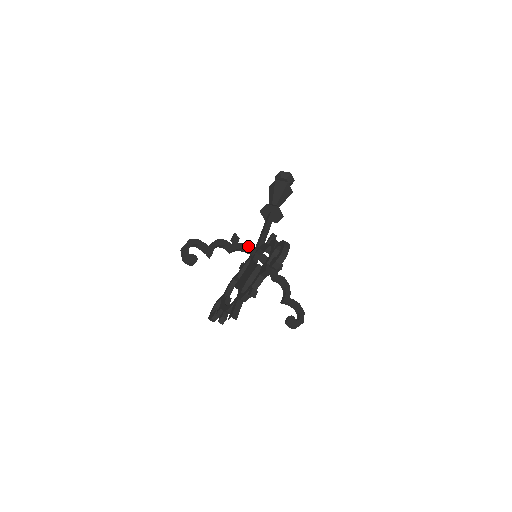
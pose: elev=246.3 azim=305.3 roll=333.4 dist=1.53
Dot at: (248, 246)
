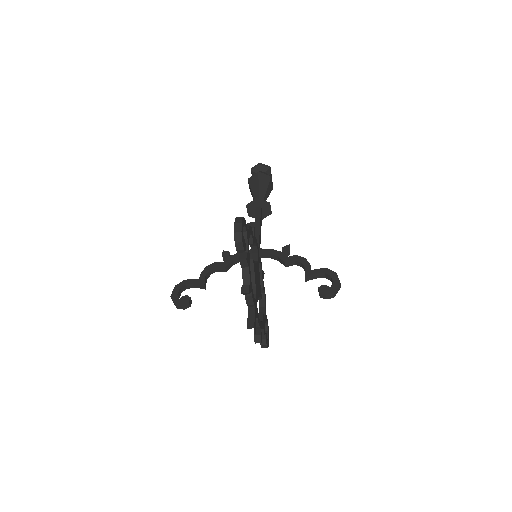
Dot at: occluded
